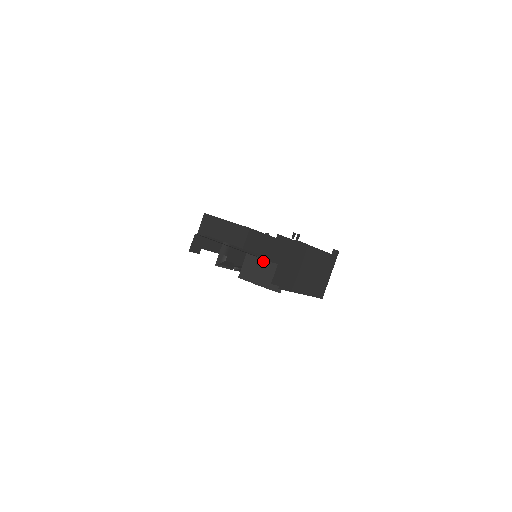
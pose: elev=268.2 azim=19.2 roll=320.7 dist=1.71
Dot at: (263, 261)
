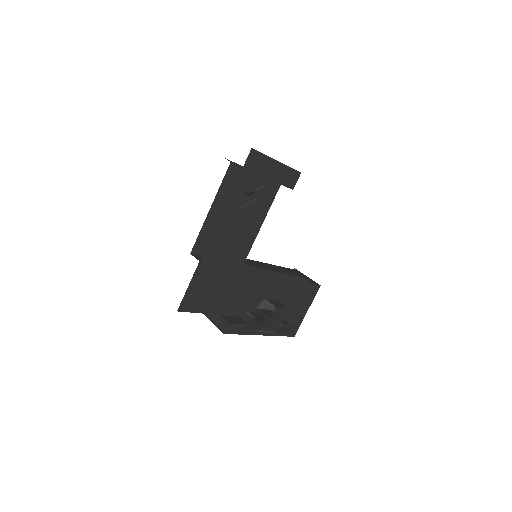
Dot at: occluded
